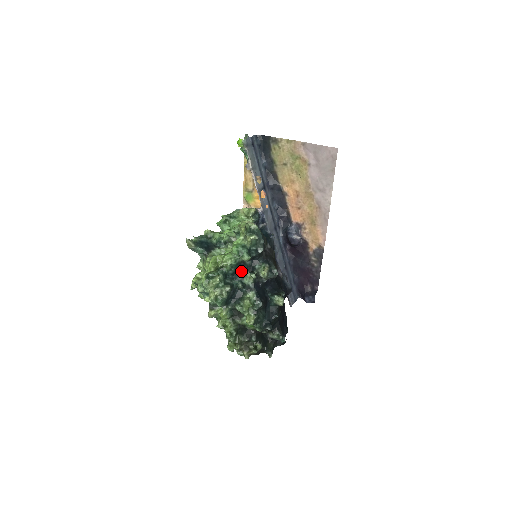
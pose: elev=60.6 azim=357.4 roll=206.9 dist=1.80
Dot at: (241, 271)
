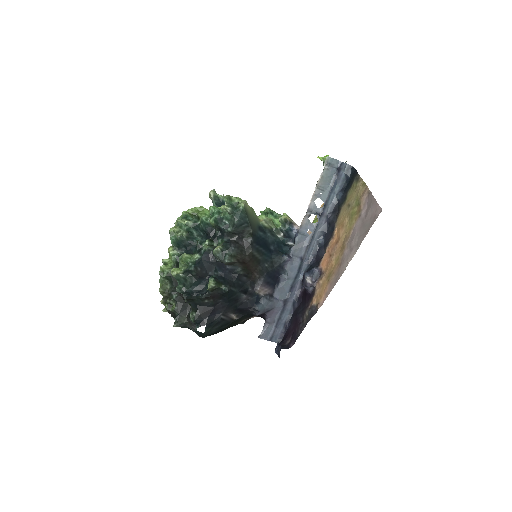
Dot at: (209, 235)
